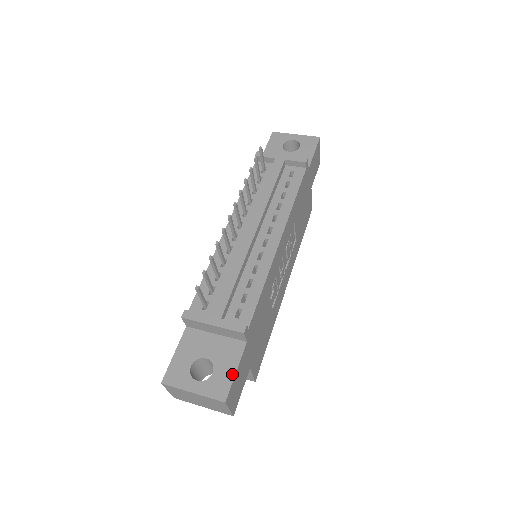
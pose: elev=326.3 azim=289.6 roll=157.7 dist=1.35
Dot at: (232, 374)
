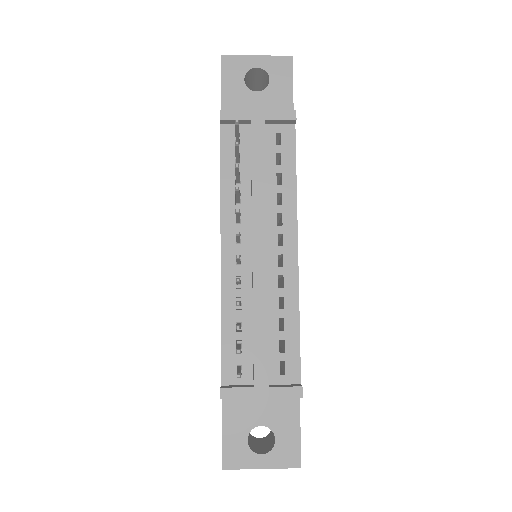
Dot at: (297, 435)
